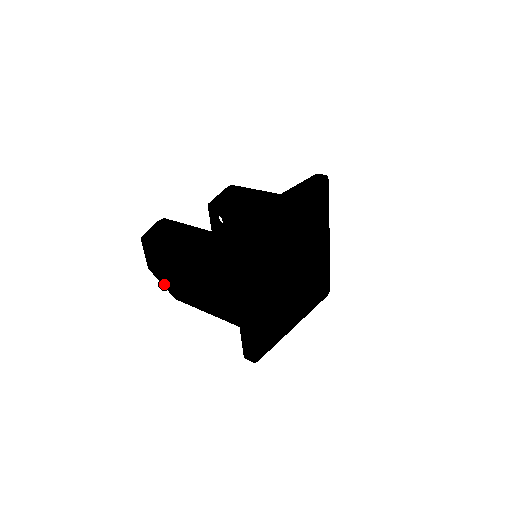
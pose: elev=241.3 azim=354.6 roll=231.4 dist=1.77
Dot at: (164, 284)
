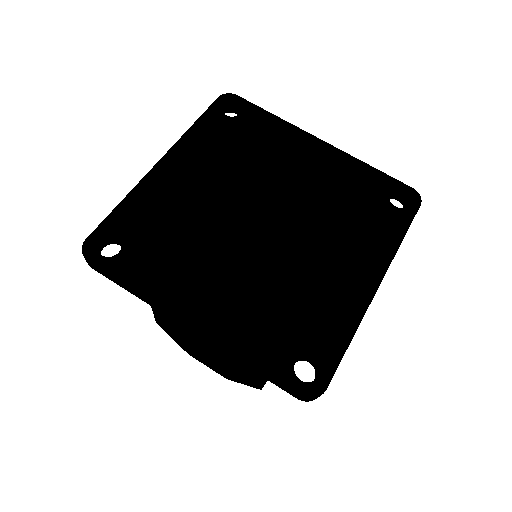
Dot at: (242, 383)
